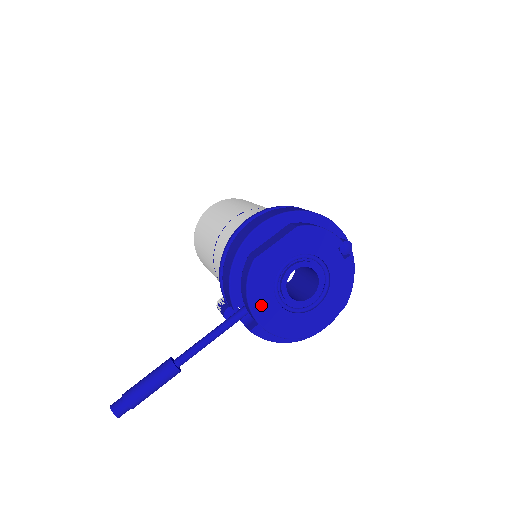
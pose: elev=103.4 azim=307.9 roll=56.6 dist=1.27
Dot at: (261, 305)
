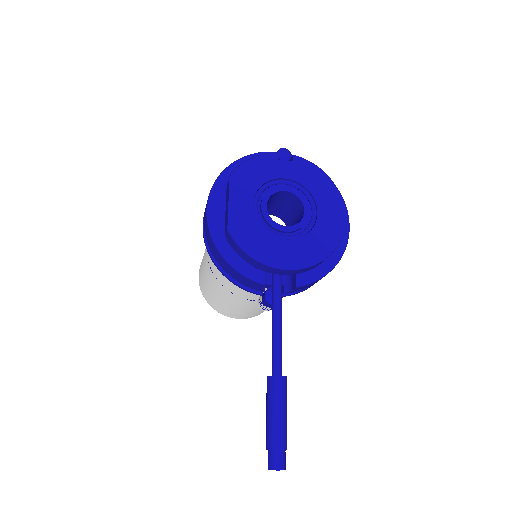
Dot at: (275, 255)
